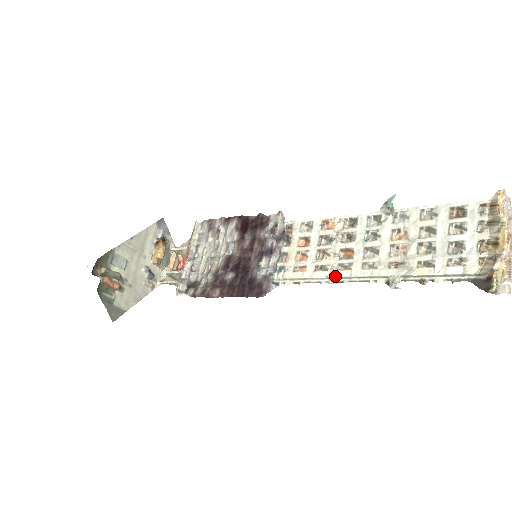
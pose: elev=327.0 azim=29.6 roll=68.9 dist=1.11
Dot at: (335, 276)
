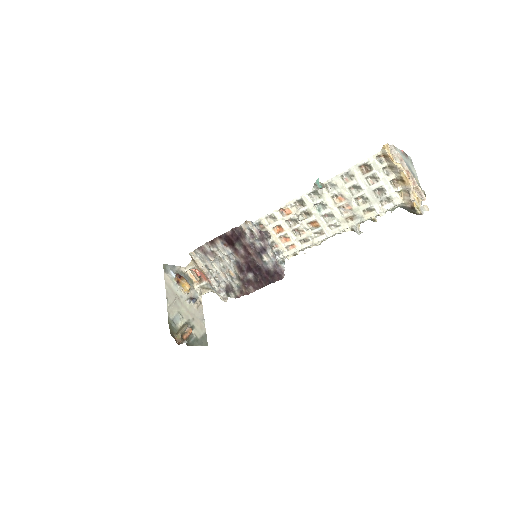
Dot at: (318, 242)
